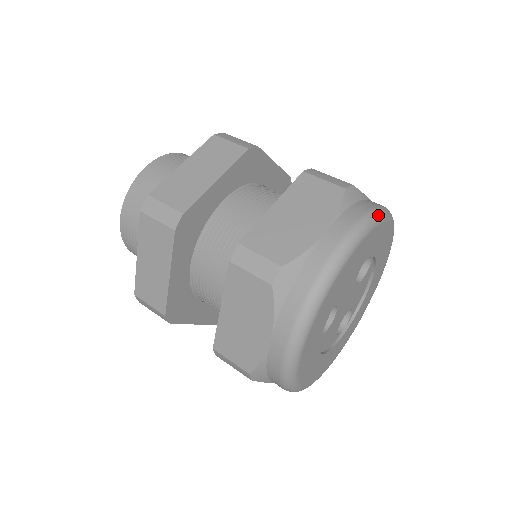
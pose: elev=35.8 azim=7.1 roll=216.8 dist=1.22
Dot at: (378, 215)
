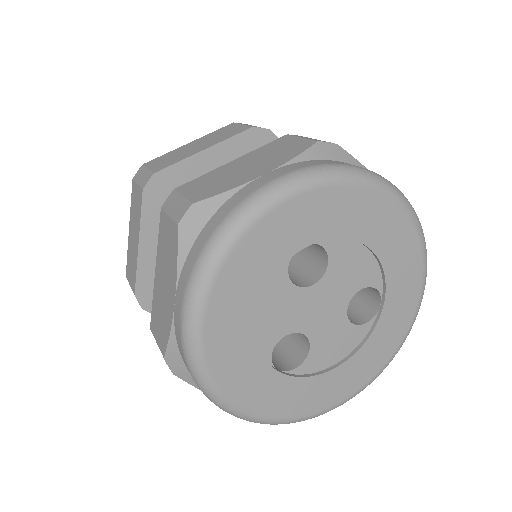
Dot at: (221, 240)
